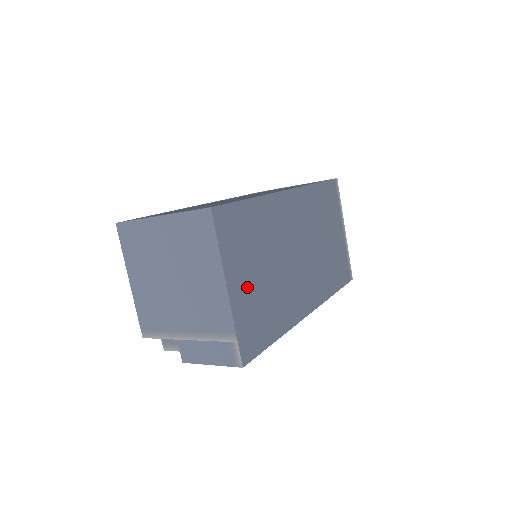
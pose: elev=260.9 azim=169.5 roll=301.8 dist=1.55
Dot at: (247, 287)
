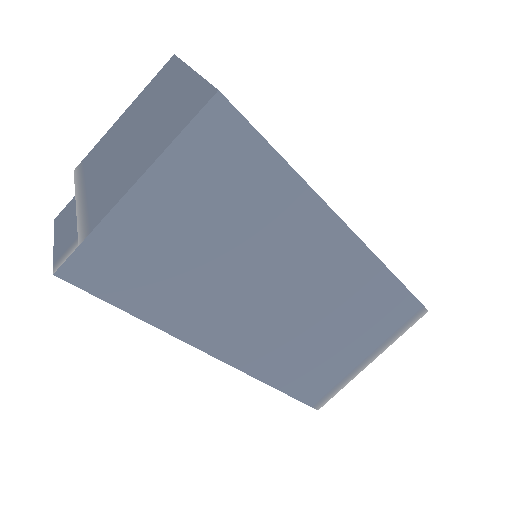
Dot at: (164, 223)
